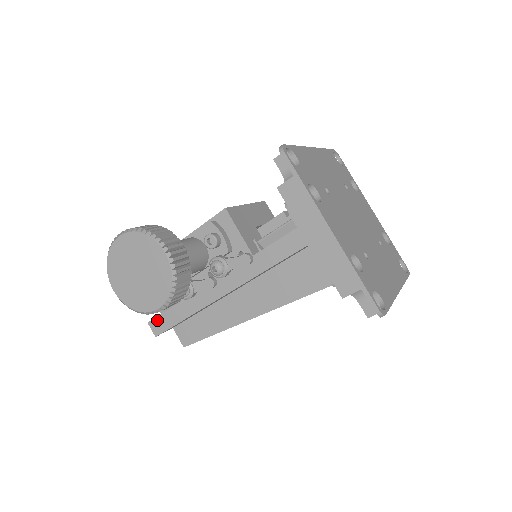
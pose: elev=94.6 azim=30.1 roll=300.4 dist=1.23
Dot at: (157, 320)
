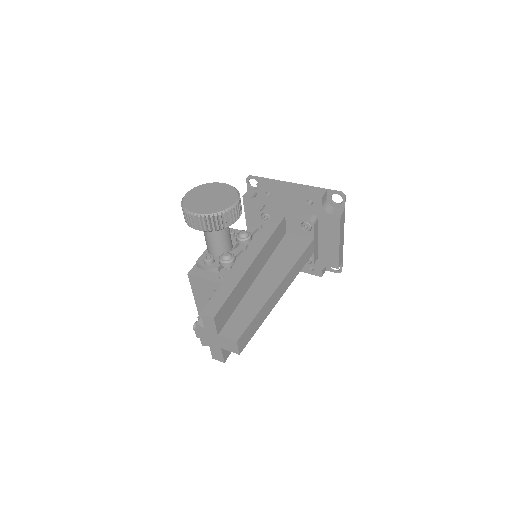
Dot at: (209, 306)
